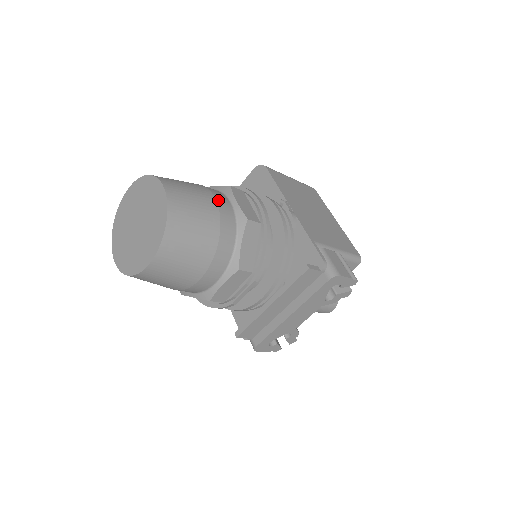
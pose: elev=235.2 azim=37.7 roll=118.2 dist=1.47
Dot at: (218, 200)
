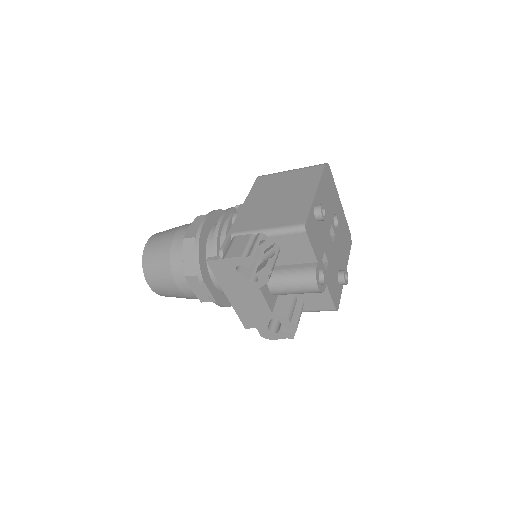
Dot at: (178, 232)
